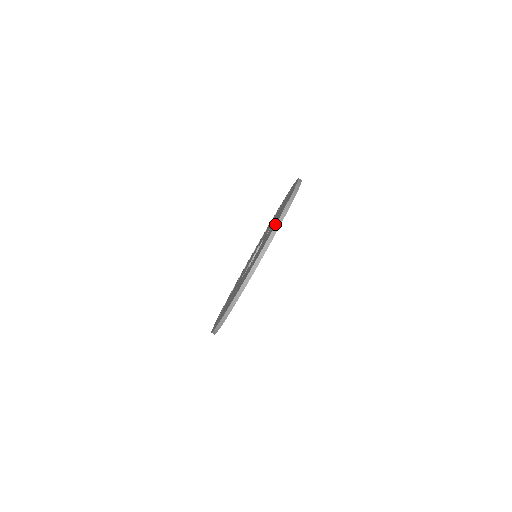
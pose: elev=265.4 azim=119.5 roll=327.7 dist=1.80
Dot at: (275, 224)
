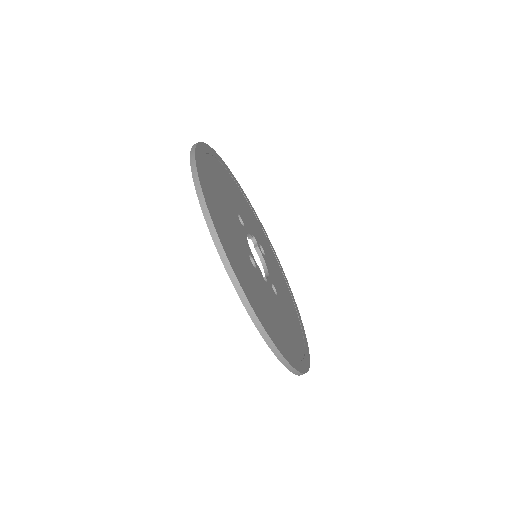
Dot at: occluded
